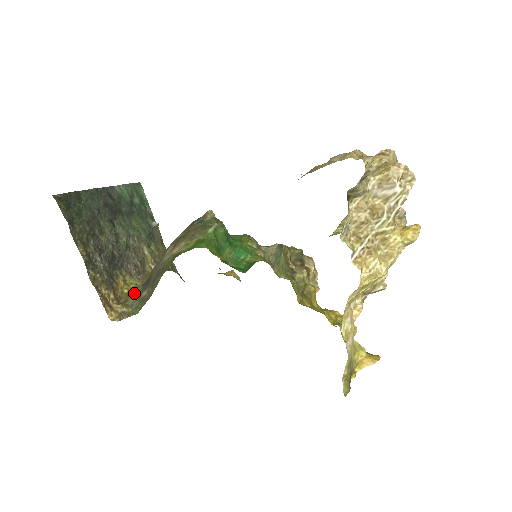
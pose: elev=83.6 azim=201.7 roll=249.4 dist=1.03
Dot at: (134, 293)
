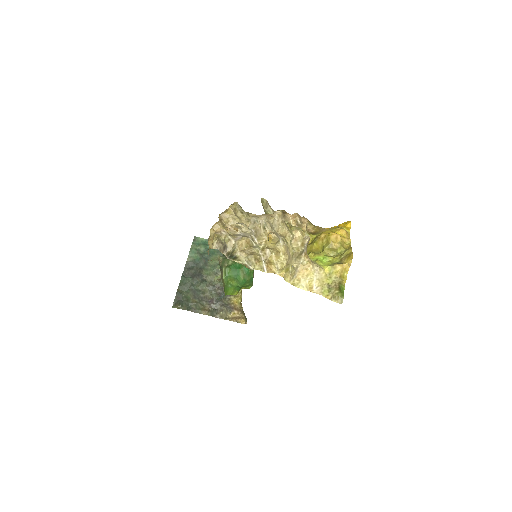
Dot at: occluded
